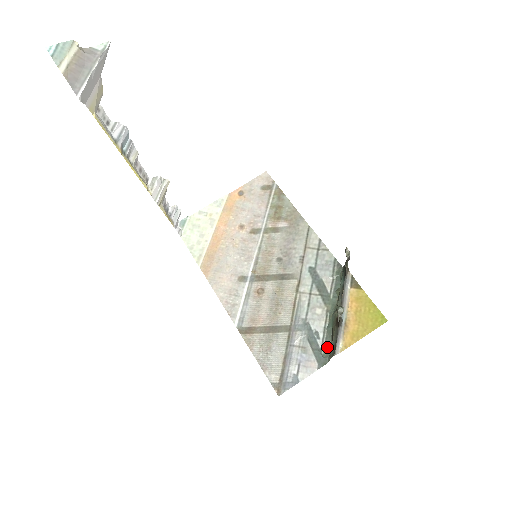
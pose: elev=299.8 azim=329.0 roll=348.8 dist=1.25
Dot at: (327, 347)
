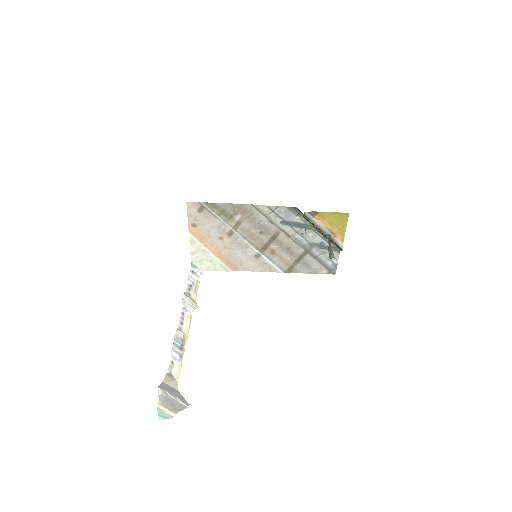
Dot at: occluded
